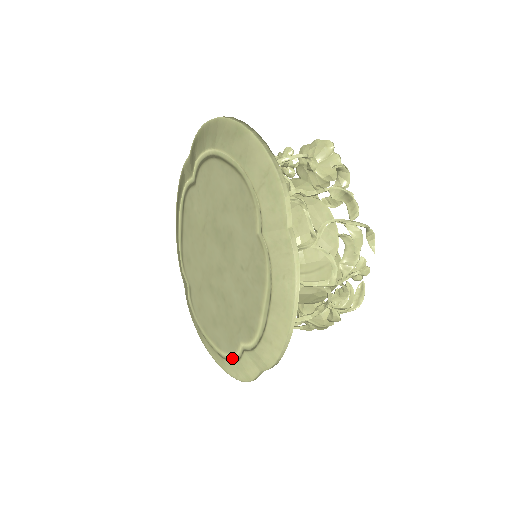
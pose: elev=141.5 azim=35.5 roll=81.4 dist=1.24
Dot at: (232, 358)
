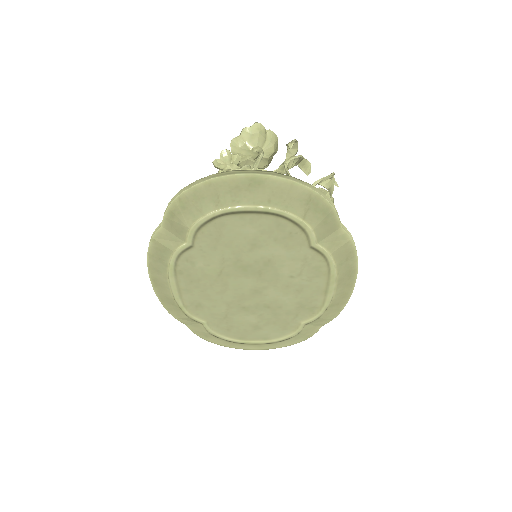
Dot at: (289, 337)
